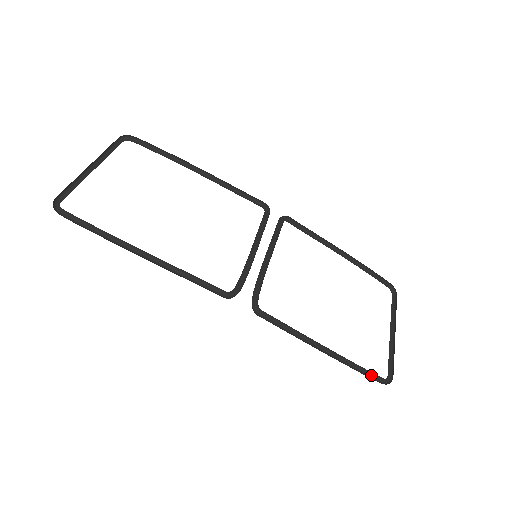
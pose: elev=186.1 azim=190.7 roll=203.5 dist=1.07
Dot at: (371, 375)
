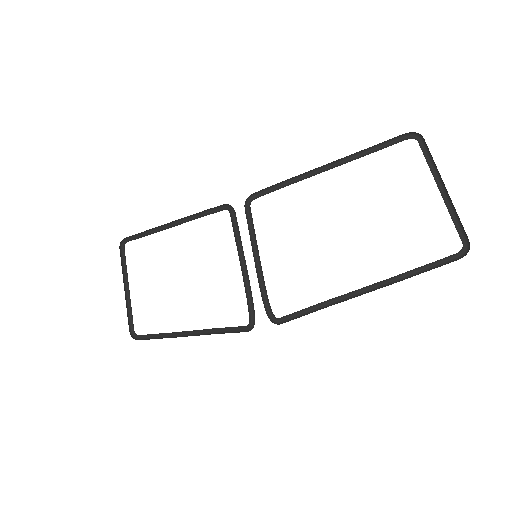
Dot at: (440, 261)
